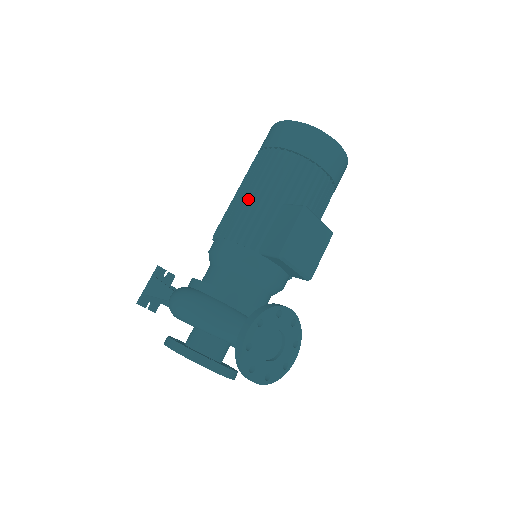
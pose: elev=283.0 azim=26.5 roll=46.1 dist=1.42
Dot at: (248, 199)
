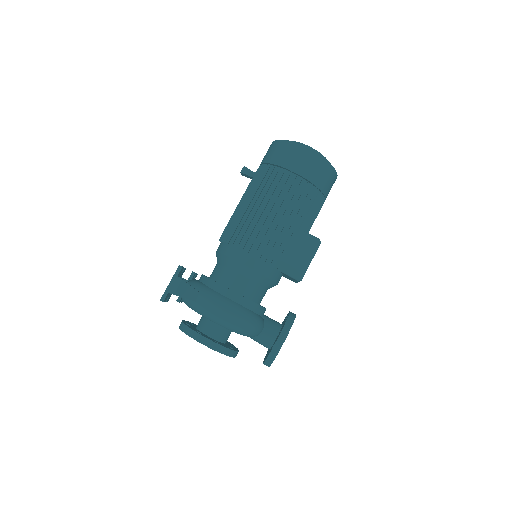
Dot at: (273, 221)
